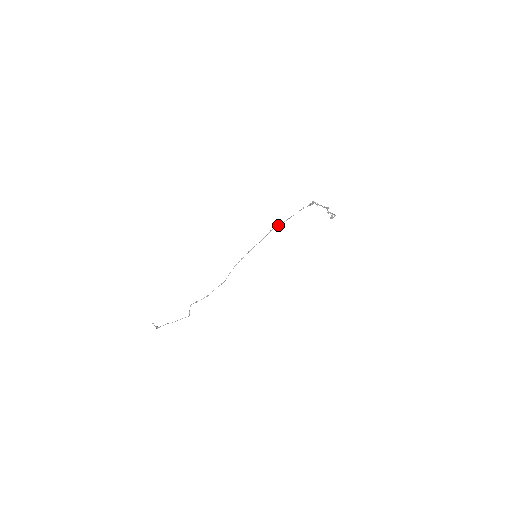
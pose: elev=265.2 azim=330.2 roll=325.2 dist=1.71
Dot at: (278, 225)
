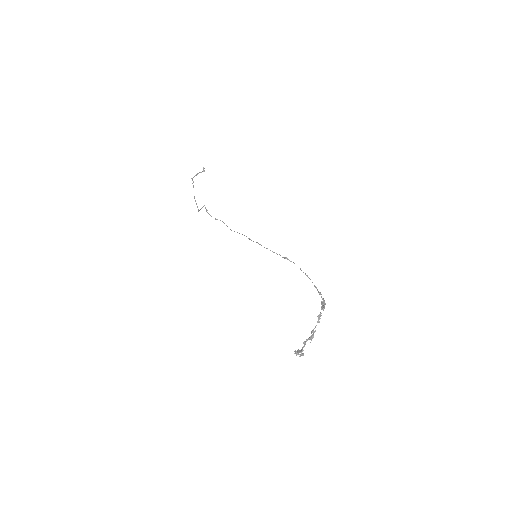
Dot at: occluded
